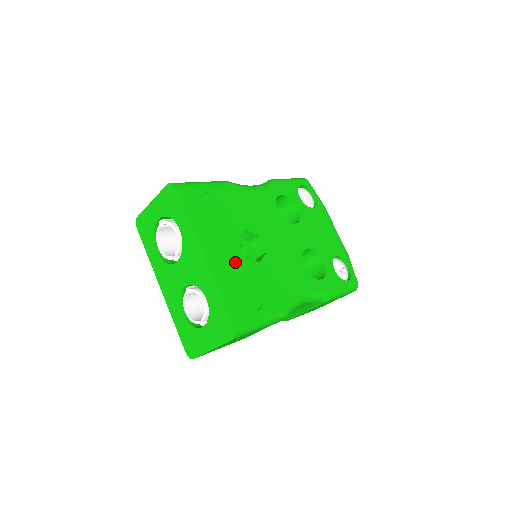
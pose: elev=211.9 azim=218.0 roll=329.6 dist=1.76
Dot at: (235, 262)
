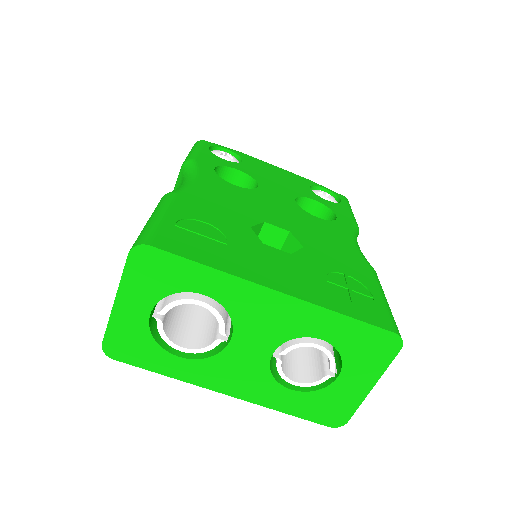
Dot at: (297, 268)
